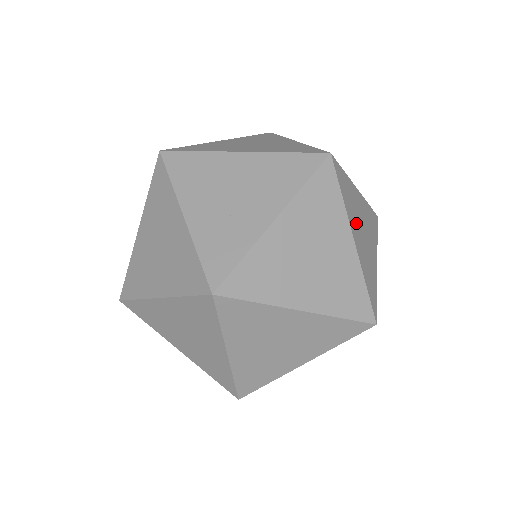
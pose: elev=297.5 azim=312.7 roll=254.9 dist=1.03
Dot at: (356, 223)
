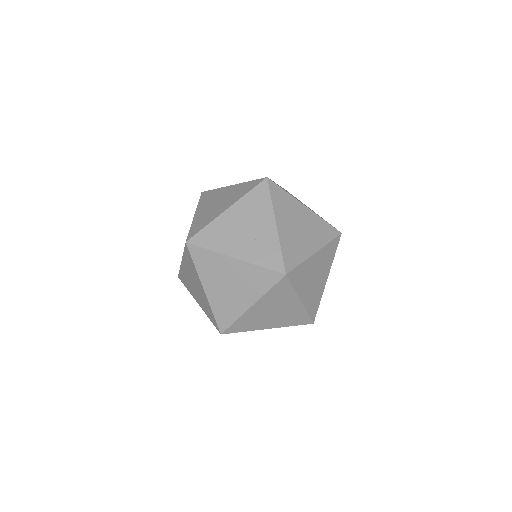
Dot at: occluded
